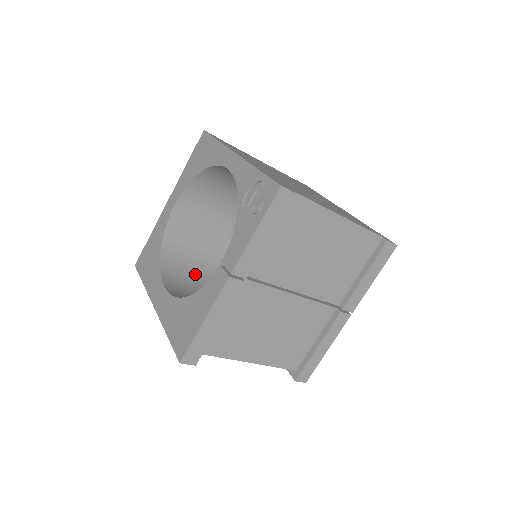
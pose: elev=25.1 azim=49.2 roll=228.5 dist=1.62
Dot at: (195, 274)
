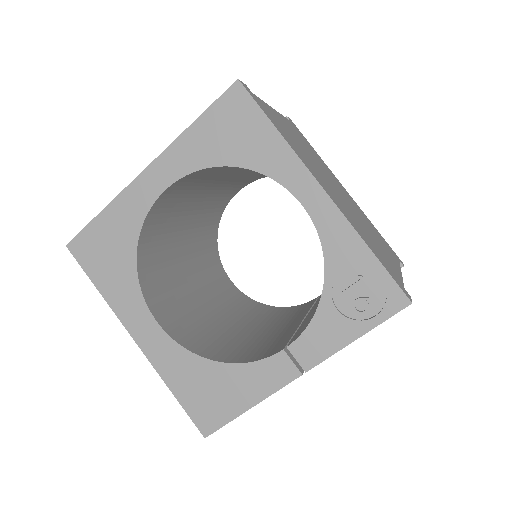
Dot at: (167, 267)
